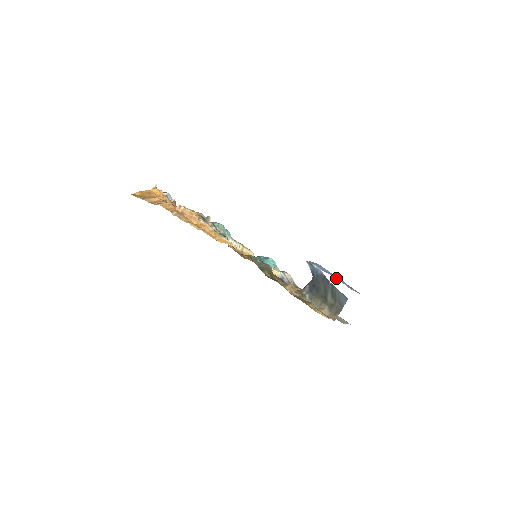
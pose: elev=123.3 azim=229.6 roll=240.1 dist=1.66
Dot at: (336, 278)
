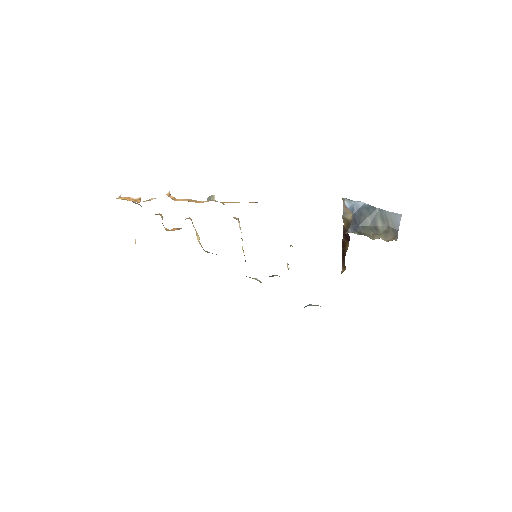
Dot at: occluded
